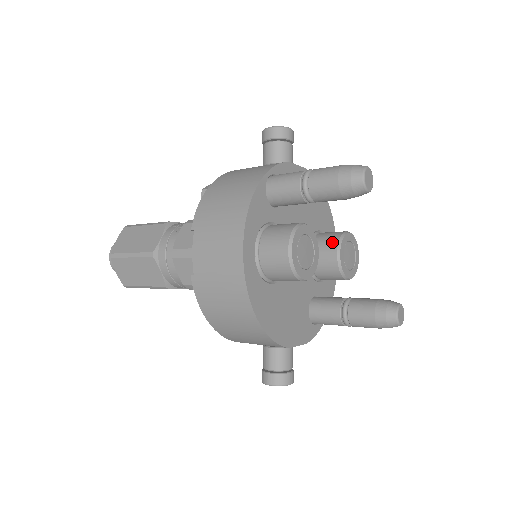
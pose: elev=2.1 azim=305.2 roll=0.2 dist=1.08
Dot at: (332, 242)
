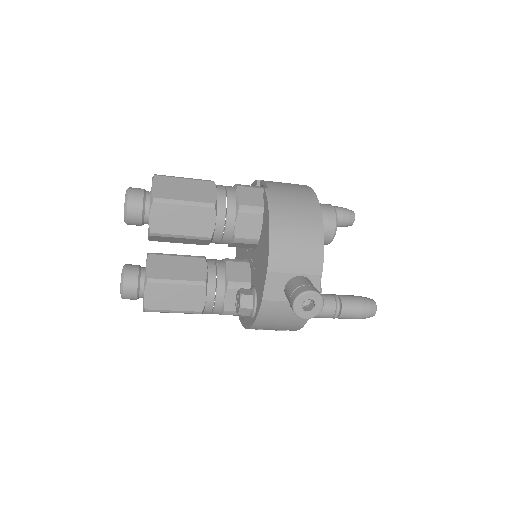
Dot at: occluded
